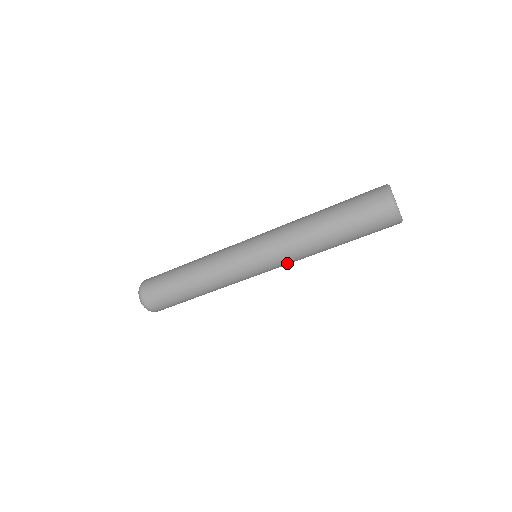
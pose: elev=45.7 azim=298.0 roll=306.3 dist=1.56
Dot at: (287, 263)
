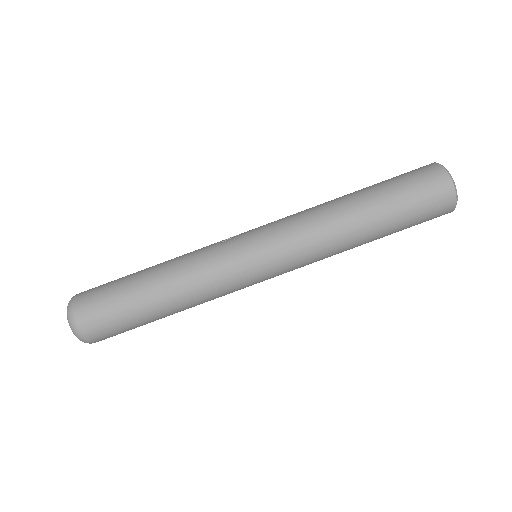
Dot at: (303, 266)
